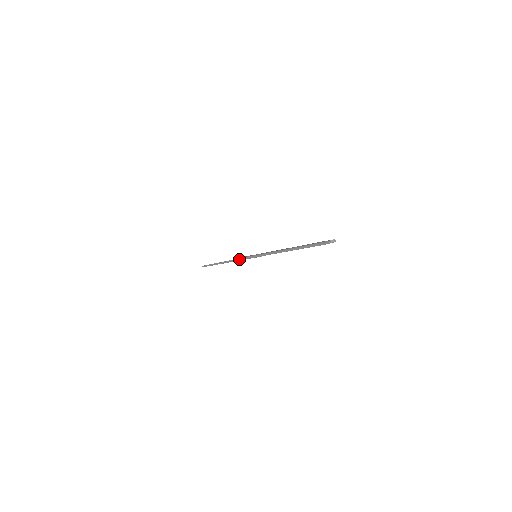
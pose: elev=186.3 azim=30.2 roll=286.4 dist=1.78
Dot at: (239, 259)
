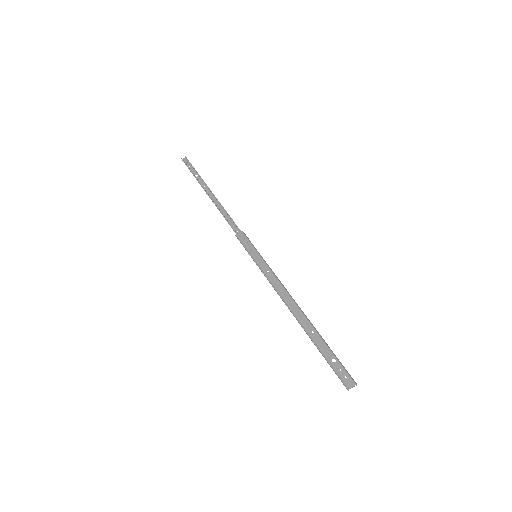
Dot at: (233, 229)
